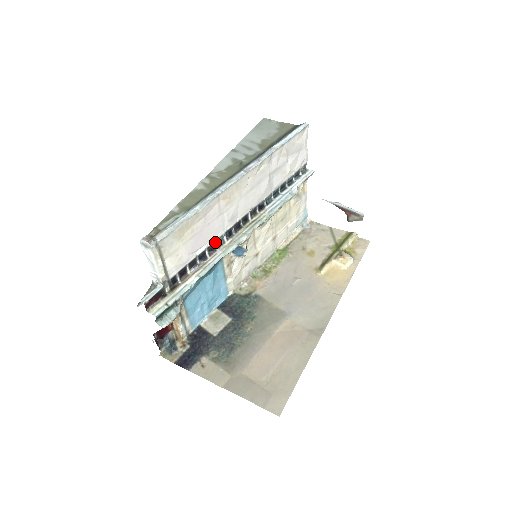
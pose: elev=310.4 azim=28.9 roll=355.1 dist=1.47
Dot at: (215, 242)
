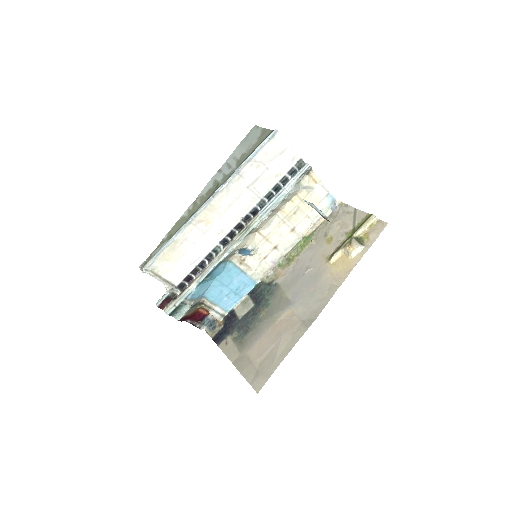
Dot at: (212, 252)
